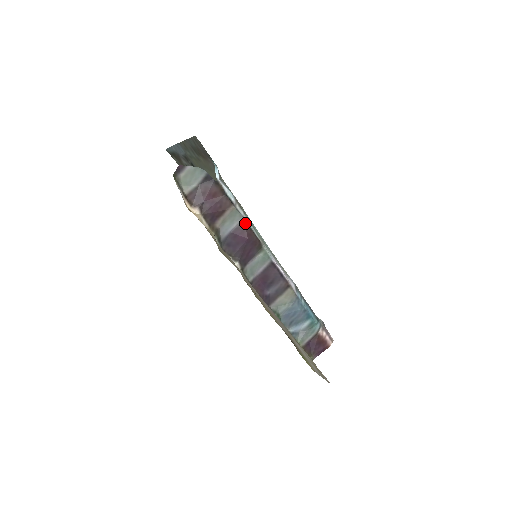
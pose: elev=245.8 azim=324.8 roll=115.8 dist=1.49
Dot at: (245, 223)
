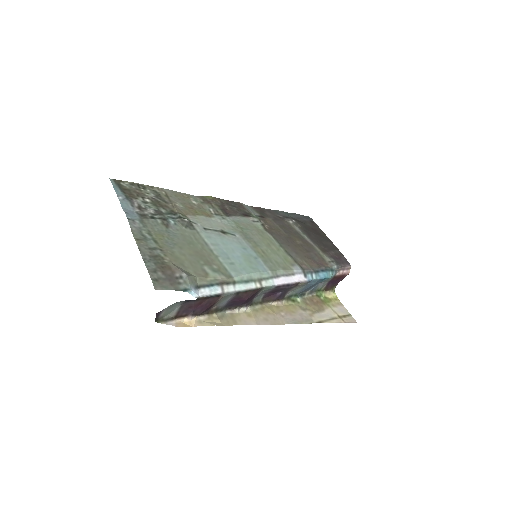
Dot at: (239, 294)
